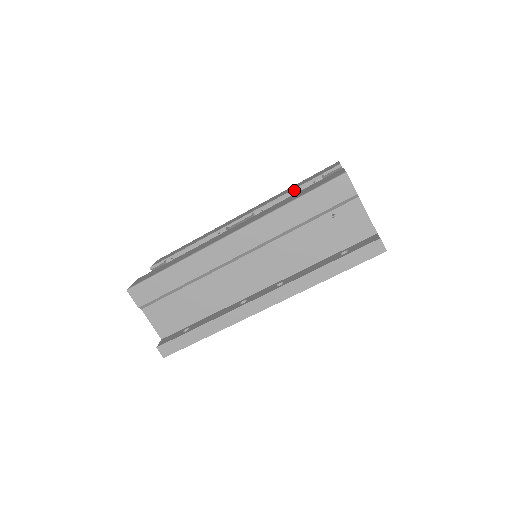
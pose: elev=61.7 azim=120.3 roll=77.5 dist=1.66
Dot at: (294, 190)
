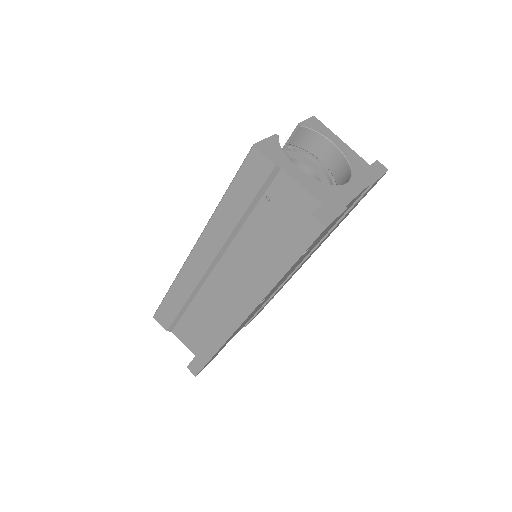
Dot at: occluded
